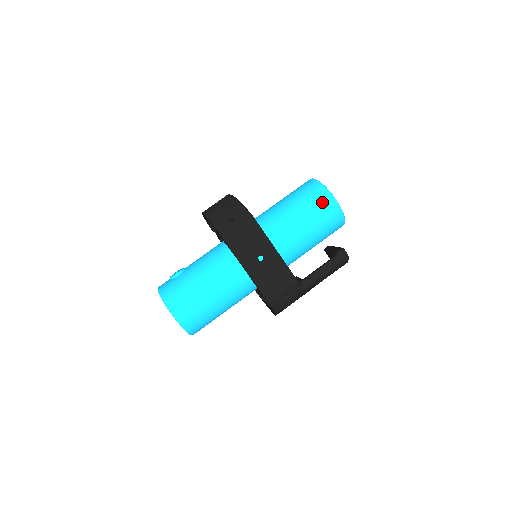
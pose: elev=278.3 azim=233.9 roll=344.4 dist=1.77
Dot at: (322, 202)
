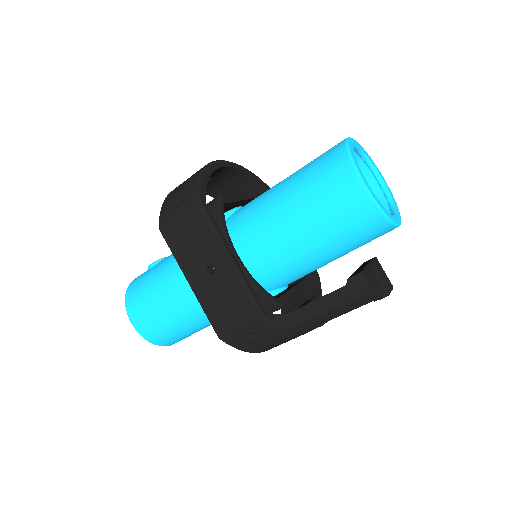
Dot at: (337, 184)
